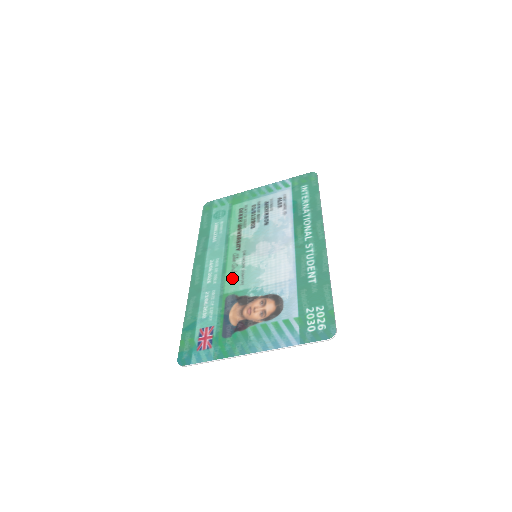
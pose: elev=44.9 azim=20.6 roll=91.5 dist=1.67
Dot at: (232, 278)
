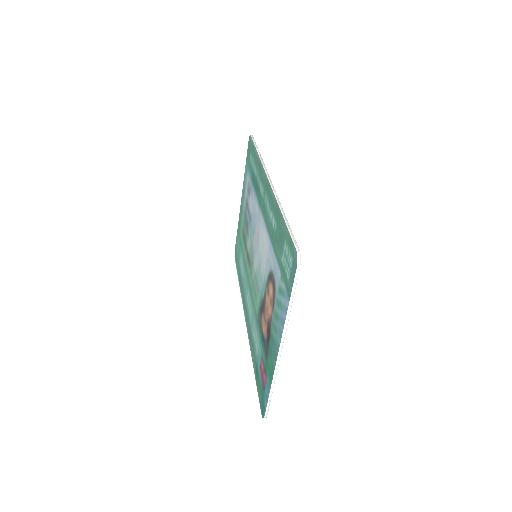
Dot at: (255, 296)
